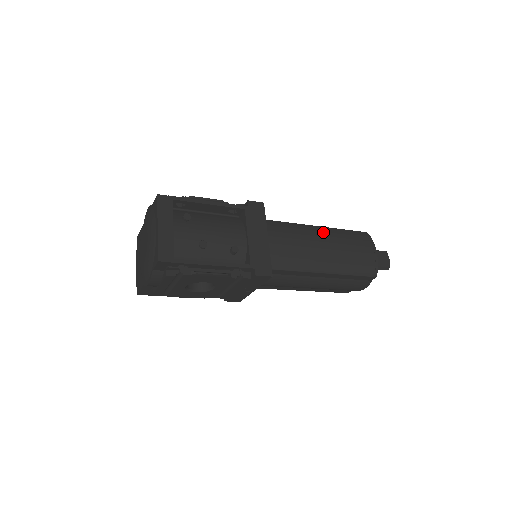
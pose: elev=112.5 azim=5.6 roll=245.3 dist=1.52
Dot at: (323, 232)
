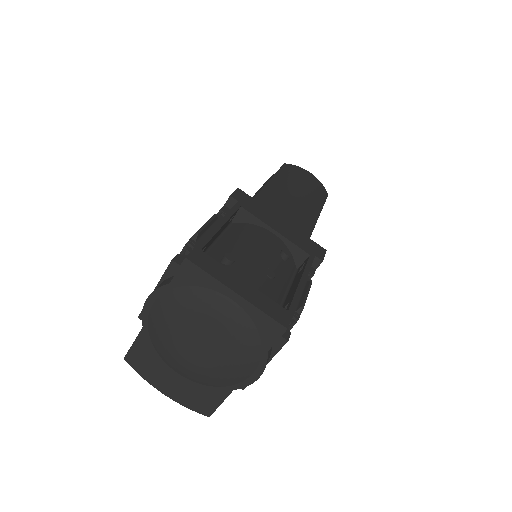
Dot at: (279, 184)
